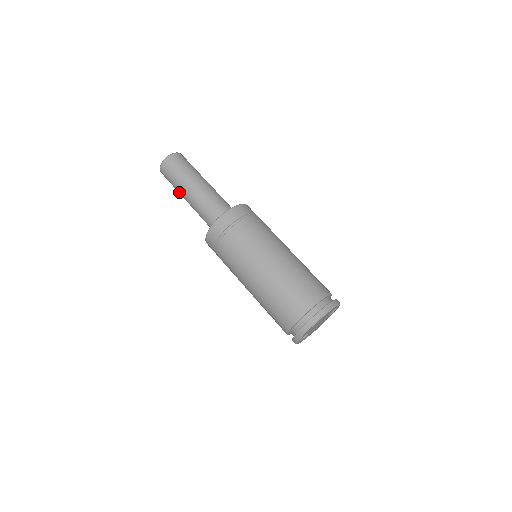
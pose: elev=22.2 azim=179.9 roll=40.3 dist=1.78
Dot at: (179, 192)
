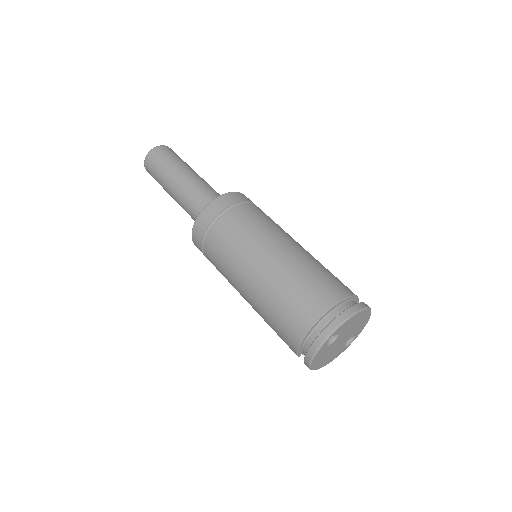
Dot at: (169, 173)
